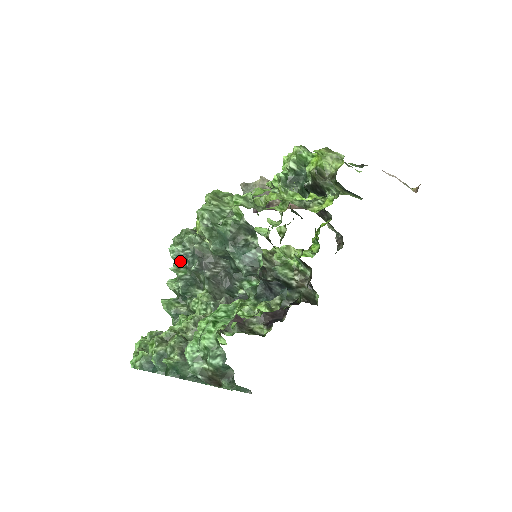
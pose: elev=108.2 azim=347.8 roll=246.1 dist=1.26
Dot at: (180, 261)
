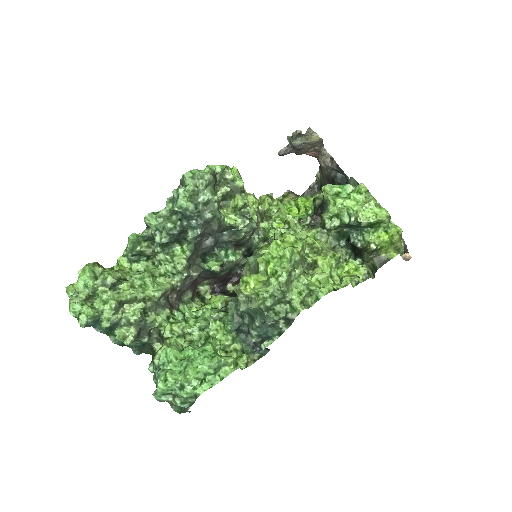
Dot at: occluded
